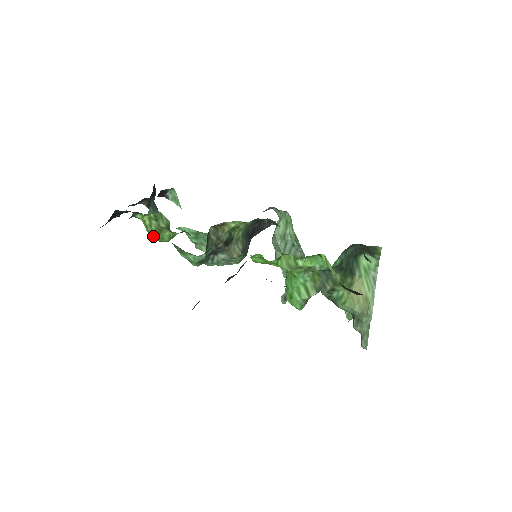
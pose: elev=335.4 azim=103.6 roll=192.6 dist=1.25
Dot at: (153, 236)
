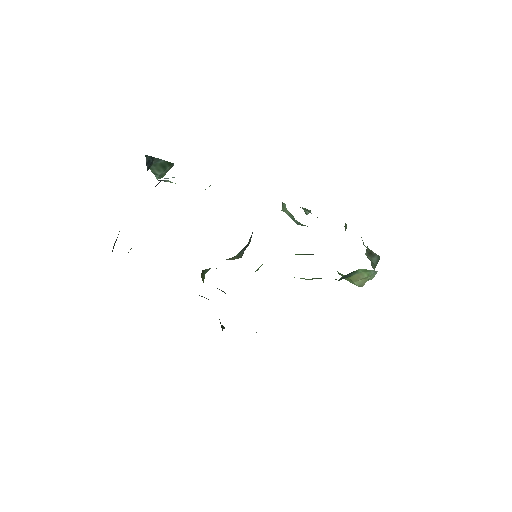
Dot at: occluded
